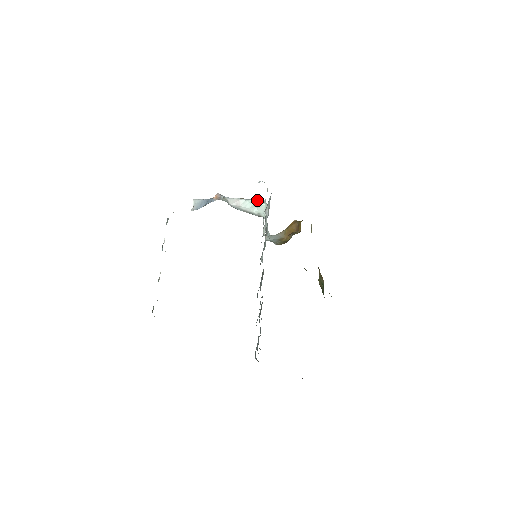
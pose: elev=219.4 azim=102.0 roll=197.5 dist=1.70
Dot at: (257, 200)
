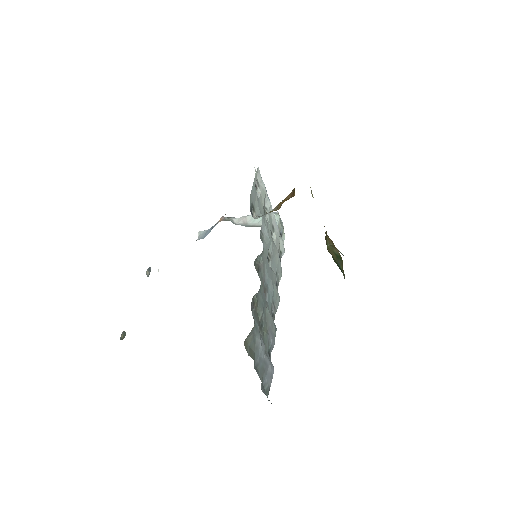
Dot at: occluded
